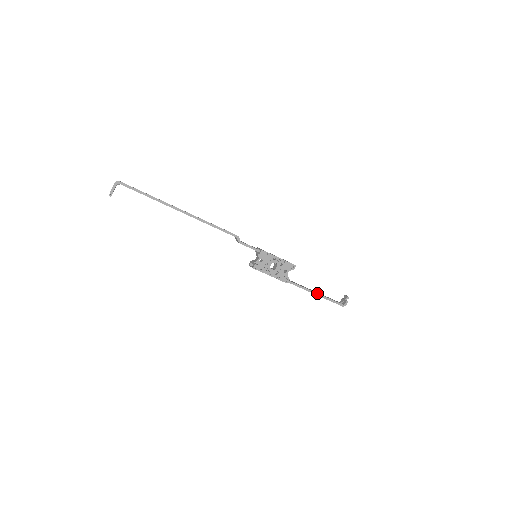
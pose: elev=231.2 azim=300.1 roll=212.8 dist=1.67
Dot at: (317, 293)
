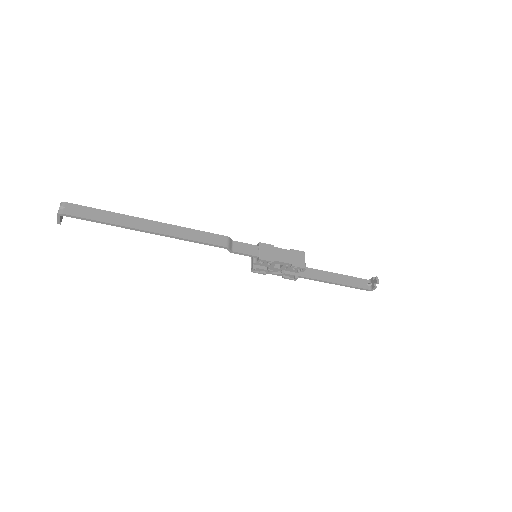
Dot at: (335, 283)
